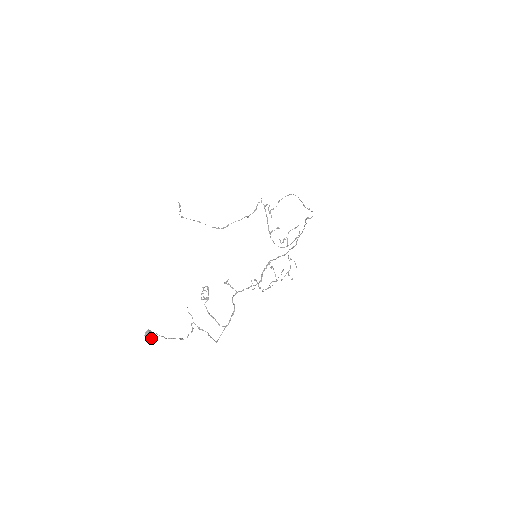
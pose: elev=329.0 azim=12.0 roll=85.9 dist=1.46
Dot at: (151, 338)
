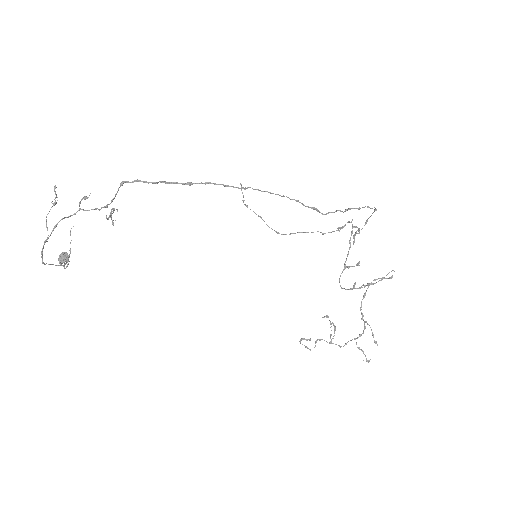
Dot at: (61, 261)
